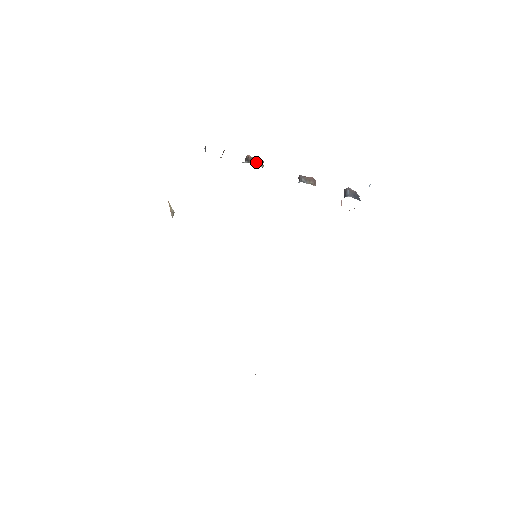
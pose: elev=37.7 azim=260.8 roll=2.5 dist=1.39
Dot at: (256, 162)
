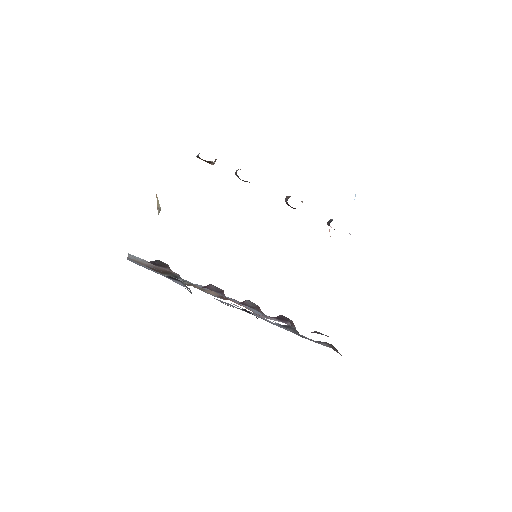
Dot at: occluded
